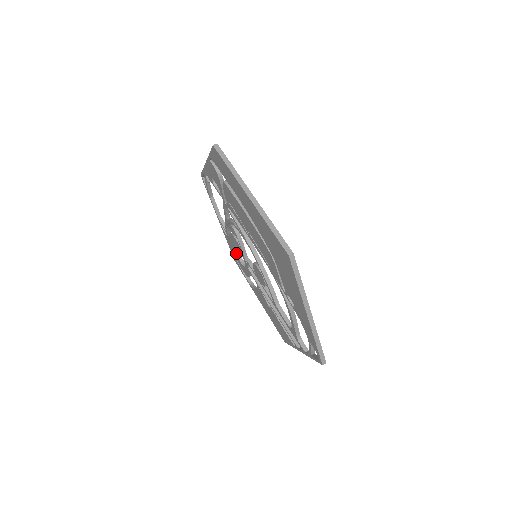
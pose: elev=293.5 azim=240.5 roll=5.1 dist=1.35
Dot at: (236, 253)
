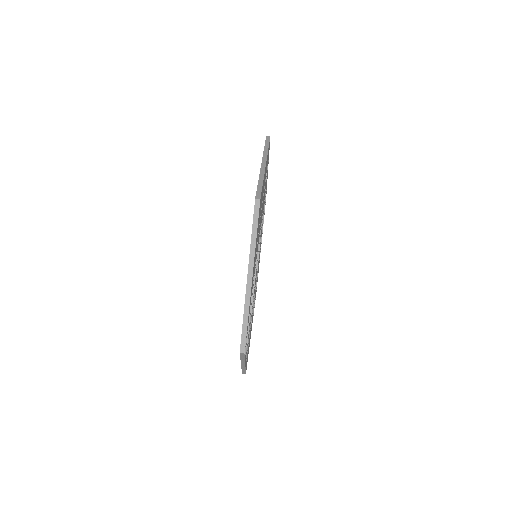
Dot at: occluded
